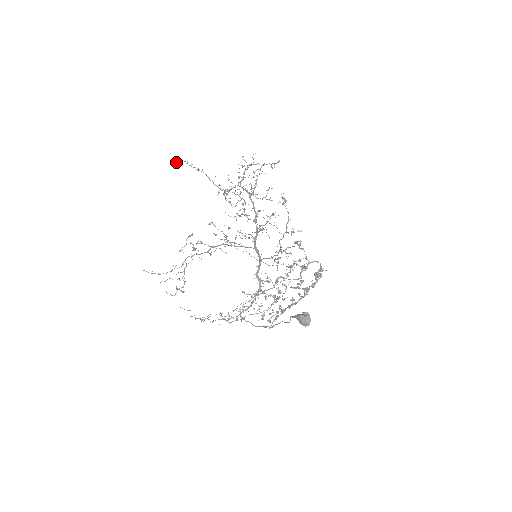
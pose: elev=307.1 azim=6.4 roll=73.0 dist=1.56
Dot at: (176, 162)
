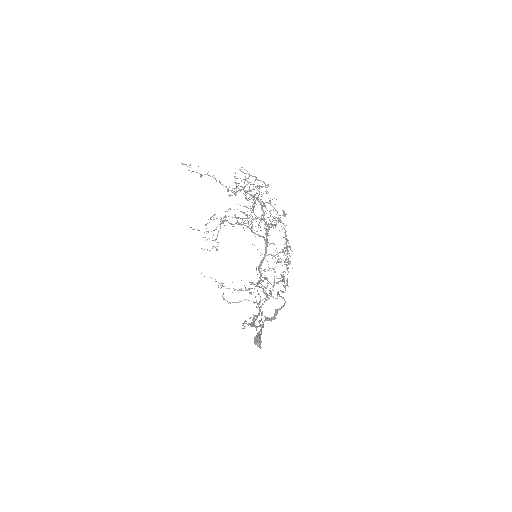
Dot at: (183, 164)
